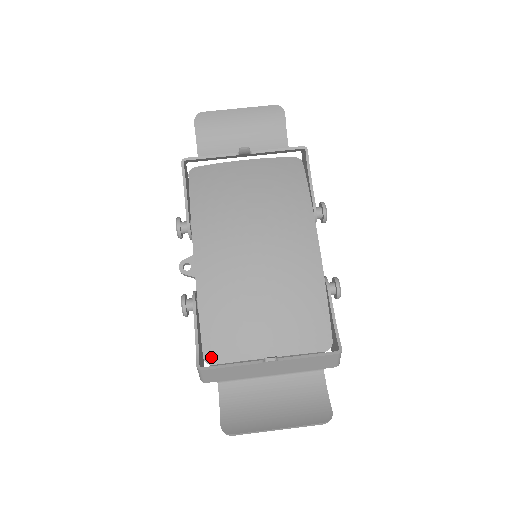
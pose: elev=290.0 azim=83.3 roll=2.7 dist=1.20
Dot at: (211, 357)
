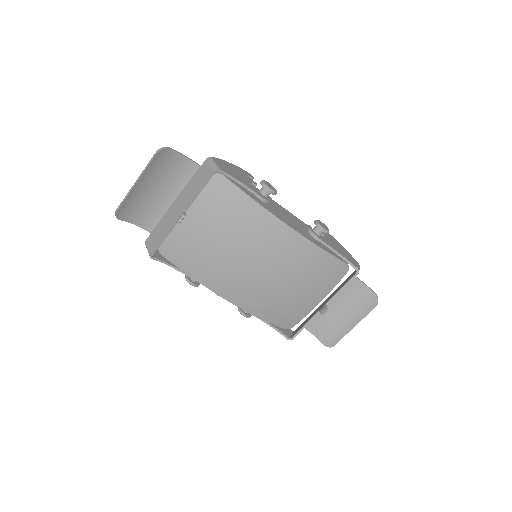
Dot at: (289, 326)
